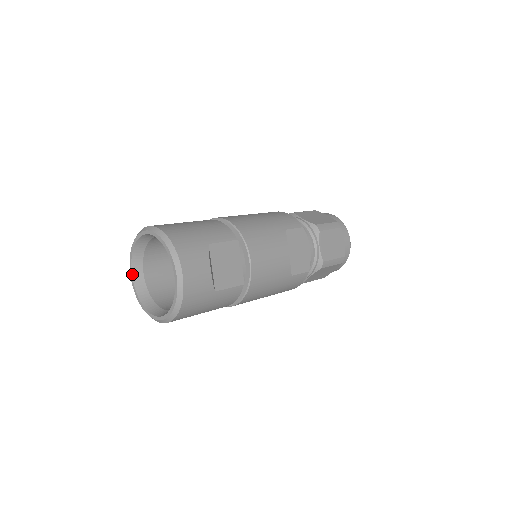
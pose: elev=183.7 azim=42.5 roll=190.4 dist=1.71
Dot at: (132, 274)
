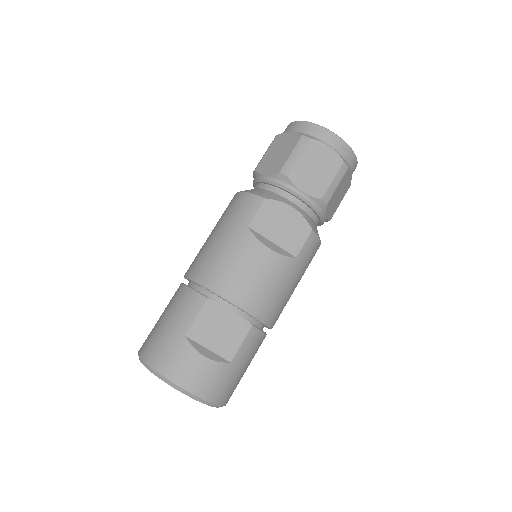
Dot at: occluded
